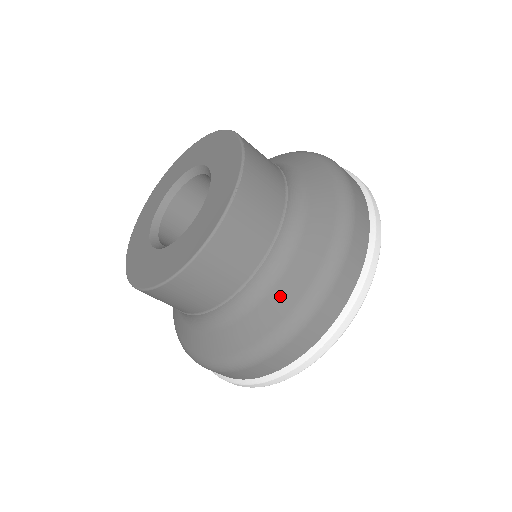
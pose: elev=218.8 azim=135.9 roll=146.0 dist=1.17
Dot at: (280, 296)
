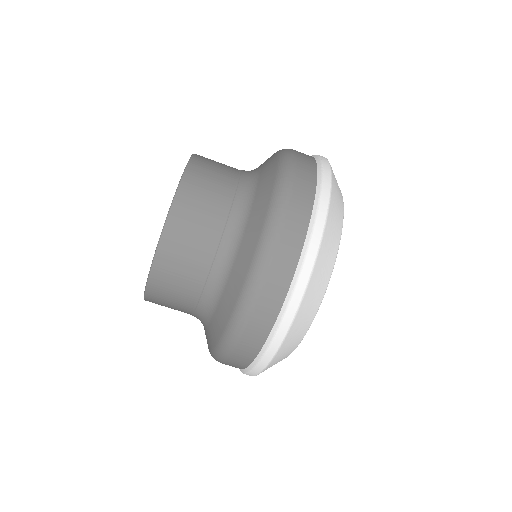
Dot at: (266, 165)
